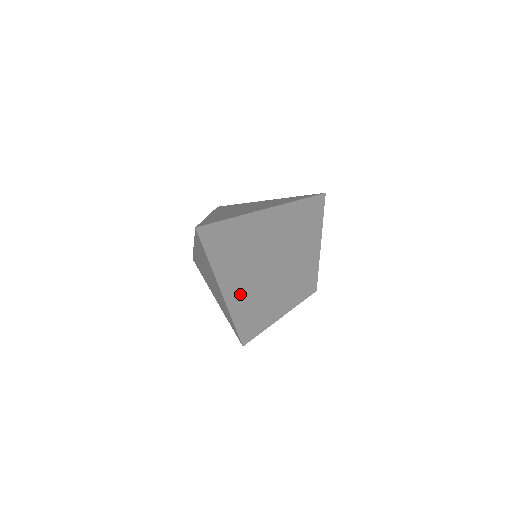
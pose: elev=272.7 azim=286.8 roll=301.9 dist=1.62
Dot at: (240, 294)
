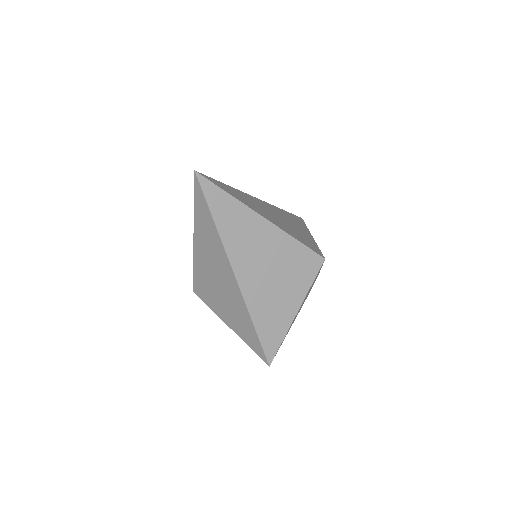
Dot at: (251, 269)
